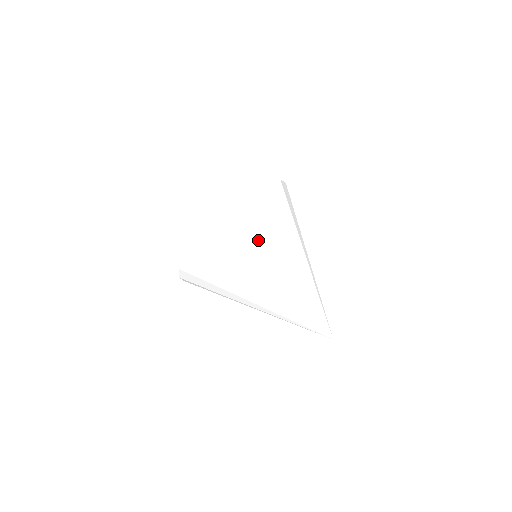
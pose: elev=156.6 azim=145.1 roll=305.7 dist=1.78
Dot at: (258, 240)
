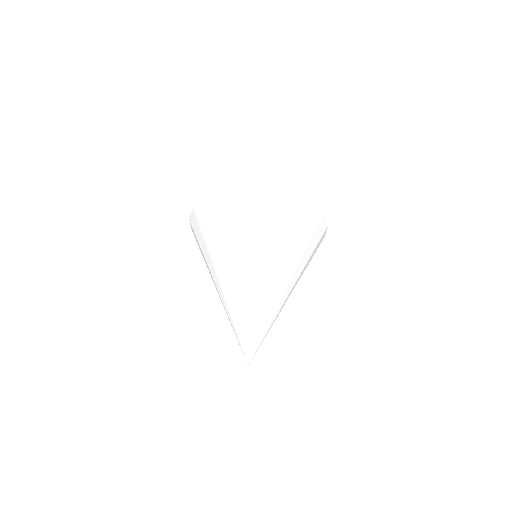
Dot at: (263, 230)
